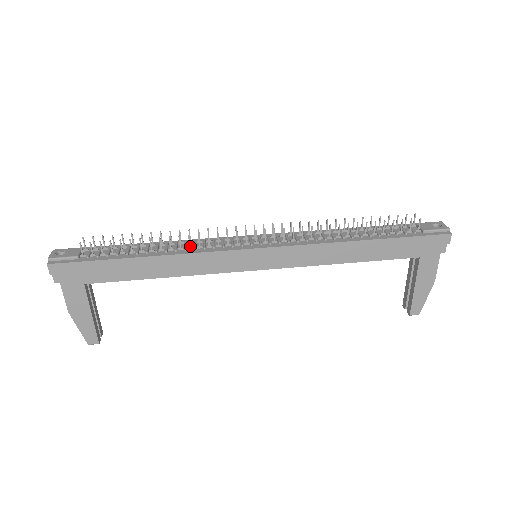
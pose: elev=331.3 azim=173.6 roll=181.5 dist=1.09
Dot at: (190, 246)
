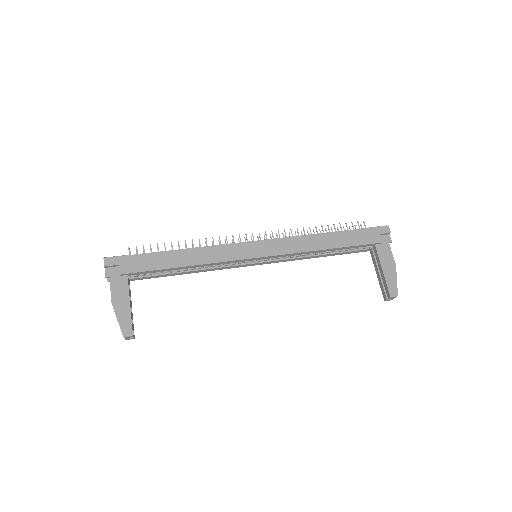
Dot at: occluded
